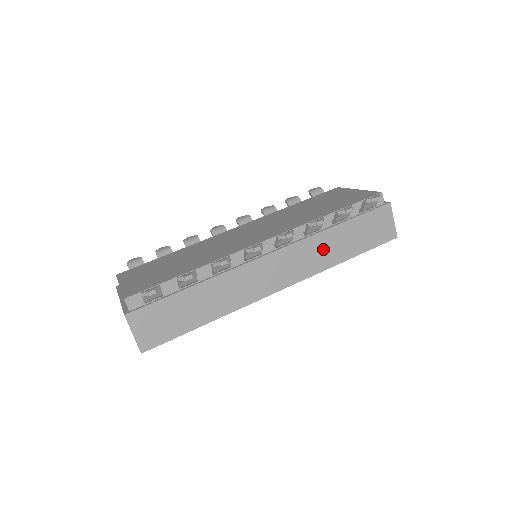
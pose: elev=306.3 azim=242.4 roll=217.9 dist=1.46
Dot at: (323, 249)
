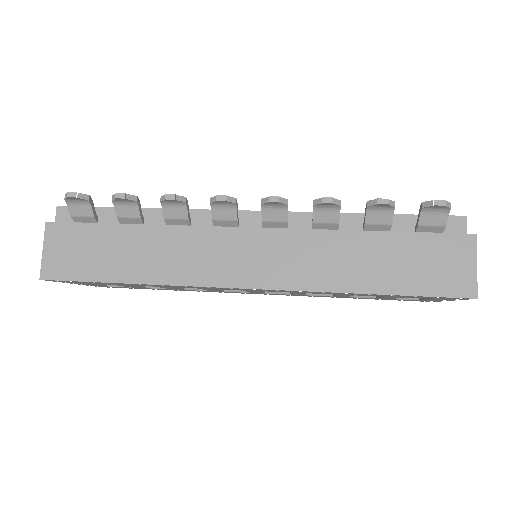
Dot at: (334, 258)
